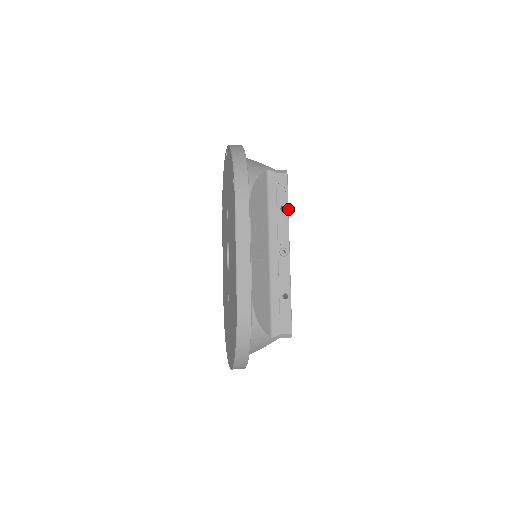
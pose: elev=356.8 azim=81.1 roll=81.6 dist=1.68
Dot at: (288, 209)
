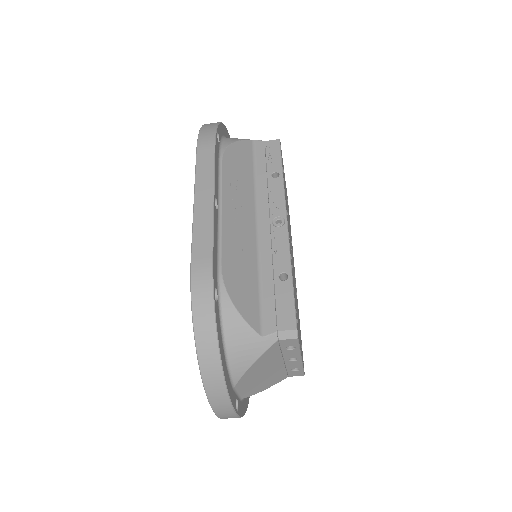
Dot at: (282, 174)
